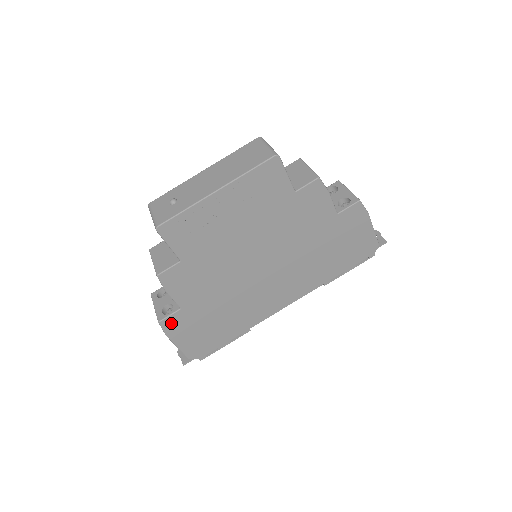
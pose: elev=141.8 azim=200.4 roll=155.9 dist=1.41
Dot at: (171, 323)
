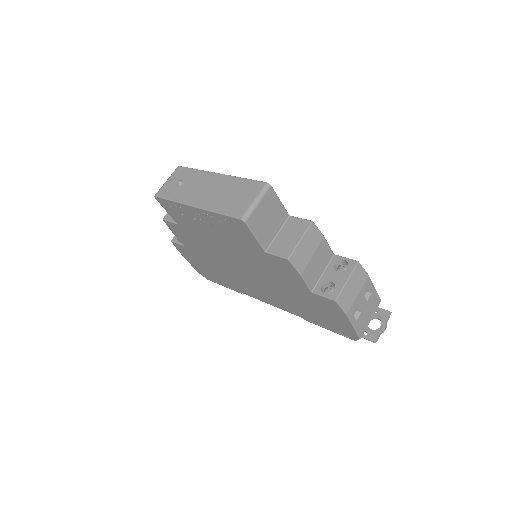
Dot at: (180, 247)
